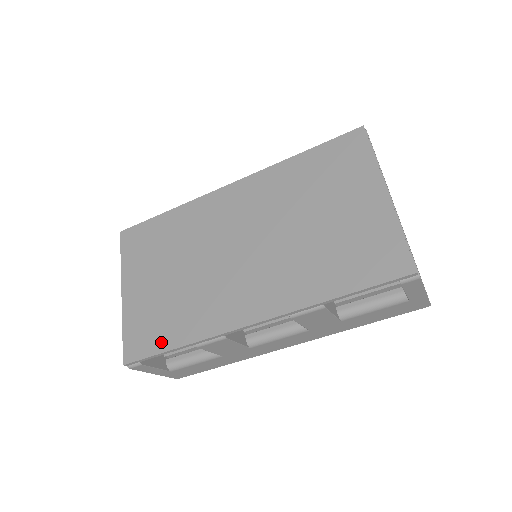
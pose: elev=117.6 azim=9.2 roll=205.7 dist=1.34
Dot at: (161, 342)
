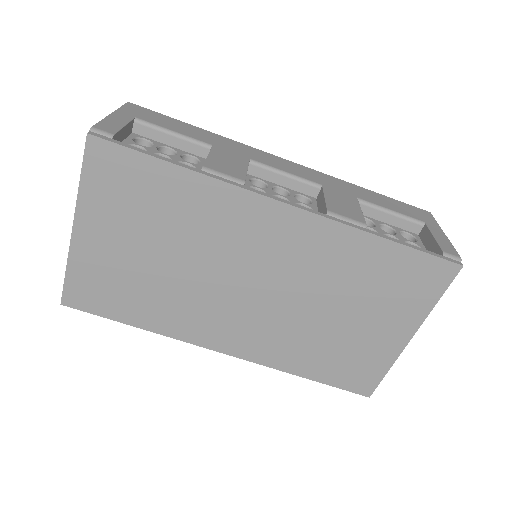
Dot at: (116, 312)
